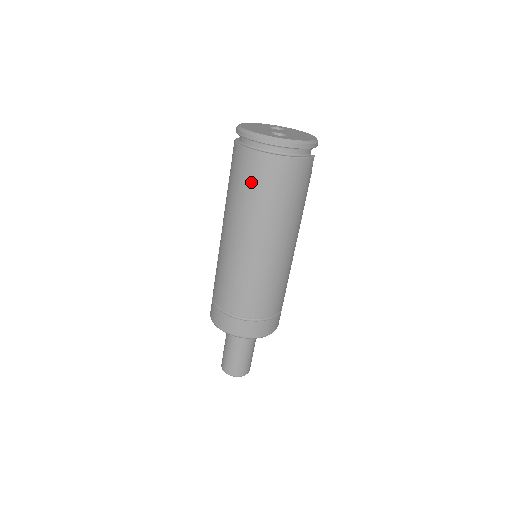
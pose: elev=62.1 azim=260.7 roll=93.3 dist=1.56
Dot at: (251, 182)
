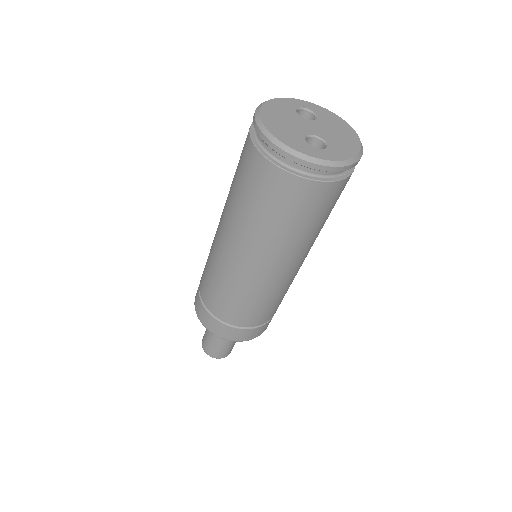
Dot at: (271, 204)
